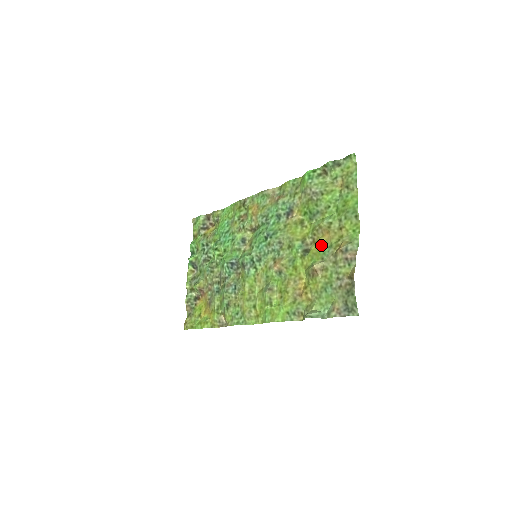
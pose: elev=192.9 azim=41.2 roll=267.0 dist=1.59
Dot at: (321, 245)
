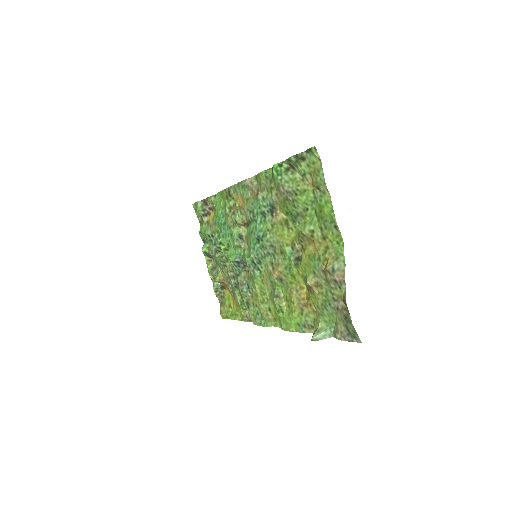
Dot at: (310, 256)
